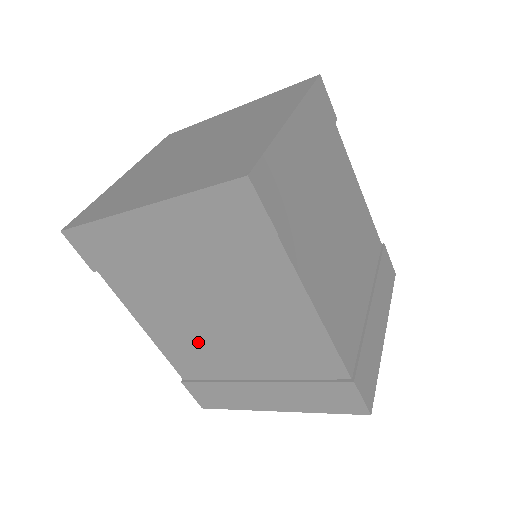
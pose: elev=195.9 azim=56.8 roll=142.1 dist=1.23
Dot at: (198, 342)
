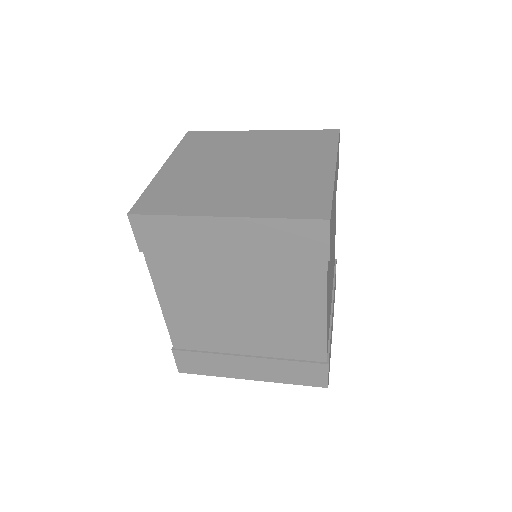
Dot at: (209, 321)
